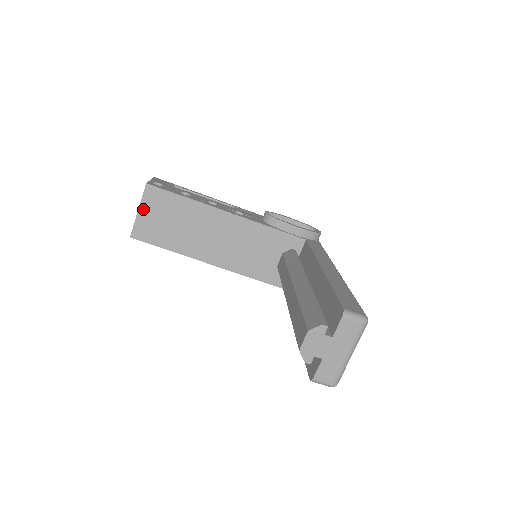
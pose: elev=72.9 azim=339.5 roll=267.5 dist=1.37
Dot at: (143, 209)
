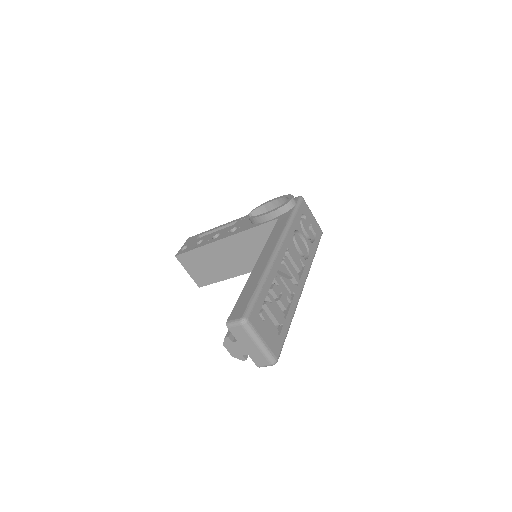
Dot at: (188, 270)
